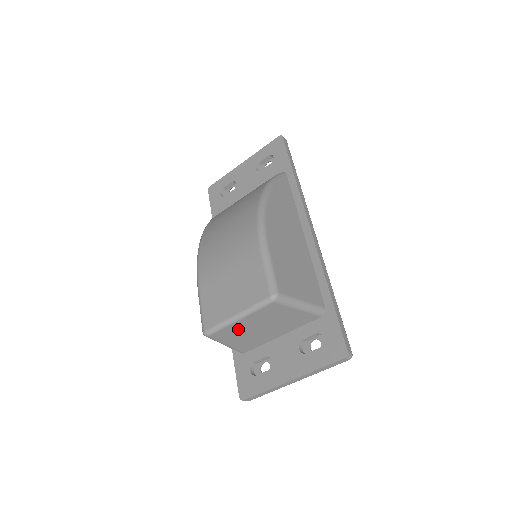
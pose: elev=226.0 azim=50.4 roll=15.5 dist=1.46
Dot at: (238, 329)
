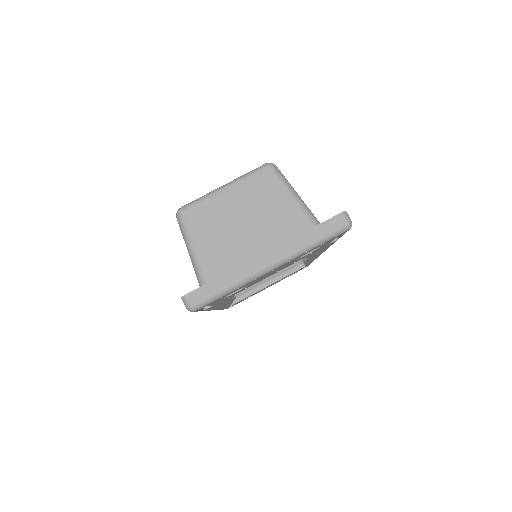
Dot at: (218, 212)
